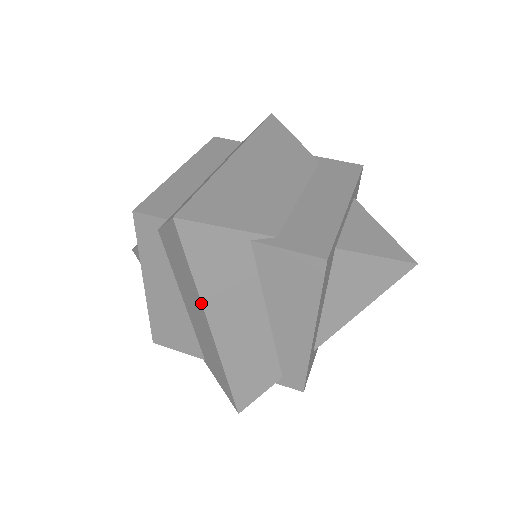
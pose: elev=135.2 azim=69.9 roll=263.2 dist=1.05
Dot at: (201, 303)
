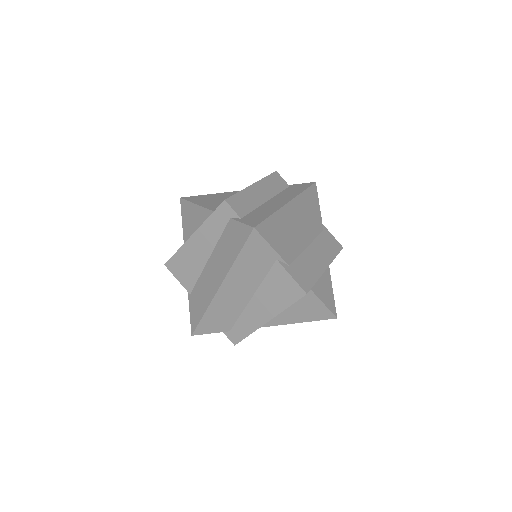
Dot at: (228, 272)
